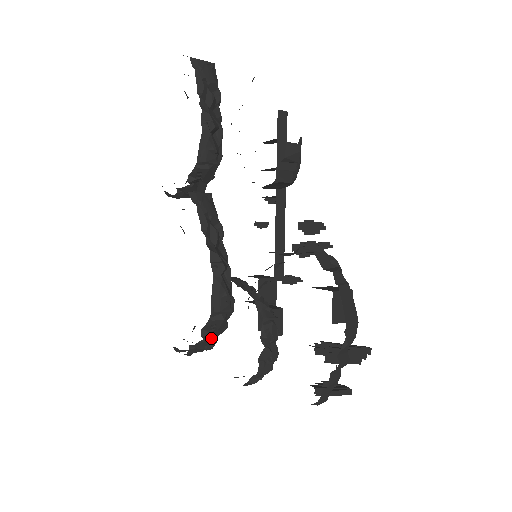
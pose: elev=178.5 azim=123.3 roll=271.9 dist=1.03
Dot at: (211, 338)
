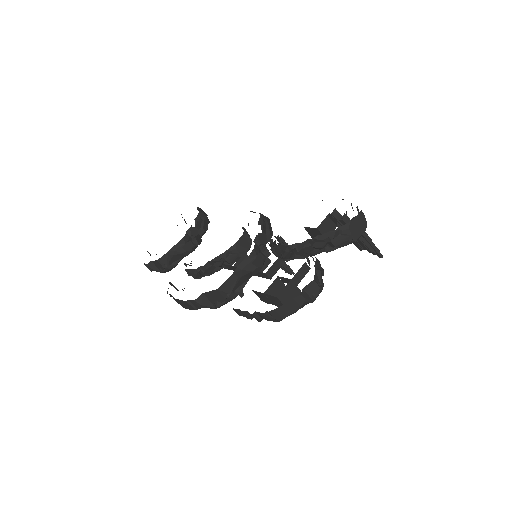
Dot at: occluded
